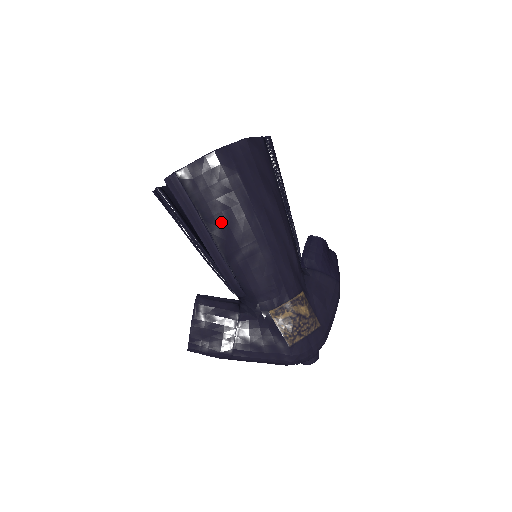
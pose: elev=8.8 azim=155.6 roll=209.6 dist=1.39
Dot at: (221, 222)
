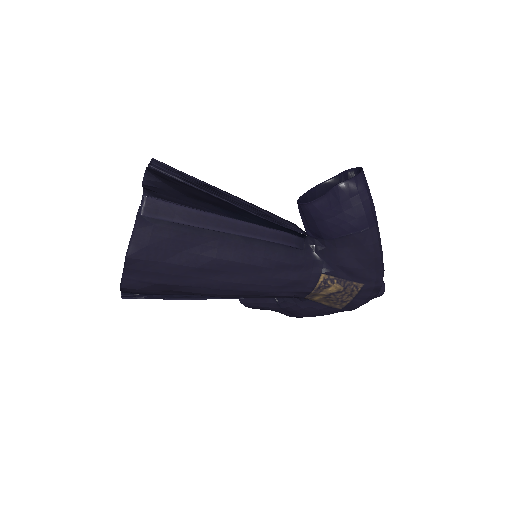
Dot at: occluded
